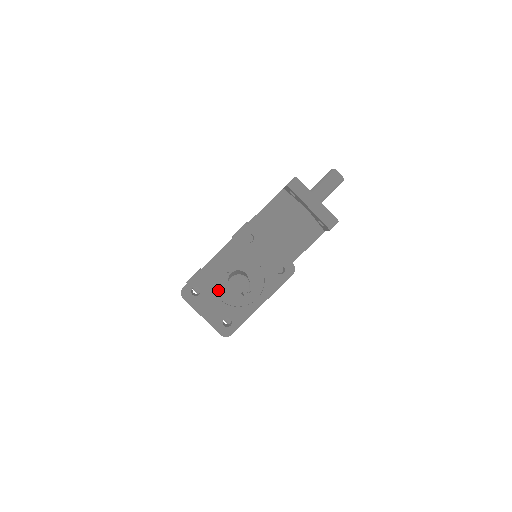
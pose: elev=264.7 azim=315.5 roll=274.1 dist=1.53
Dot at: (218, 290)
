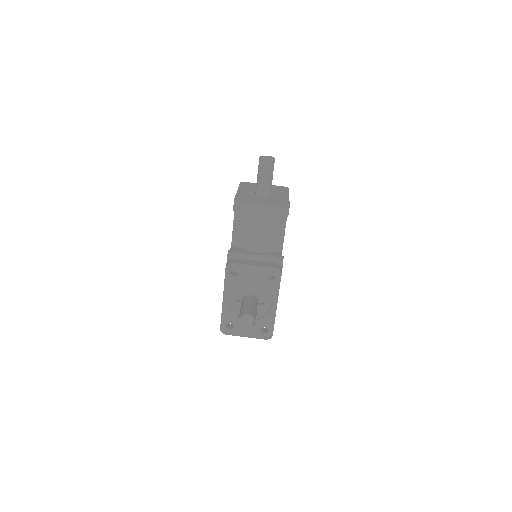
Dot at: occluded
